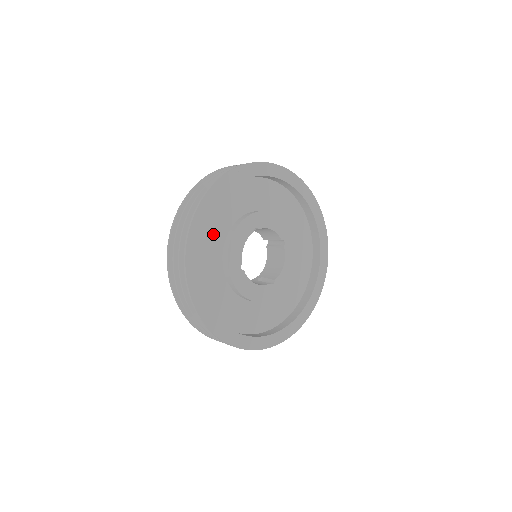
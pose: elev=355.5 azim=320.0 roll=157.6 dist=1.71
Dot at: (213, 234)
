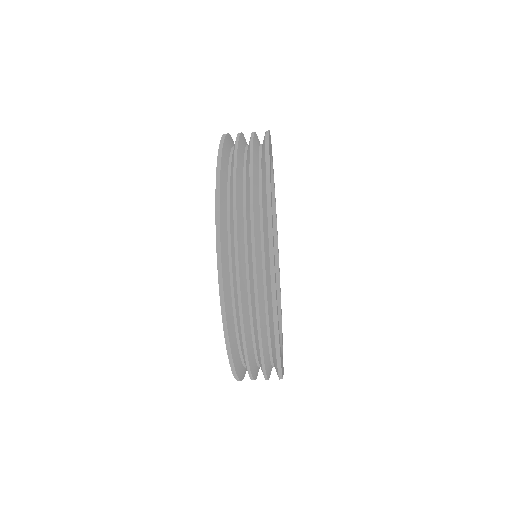
Dot at: occluded
